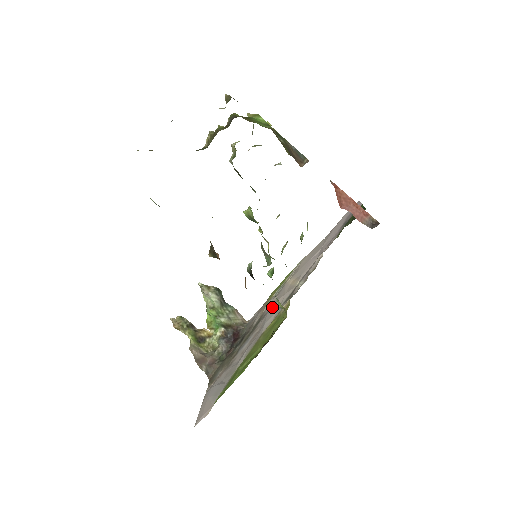
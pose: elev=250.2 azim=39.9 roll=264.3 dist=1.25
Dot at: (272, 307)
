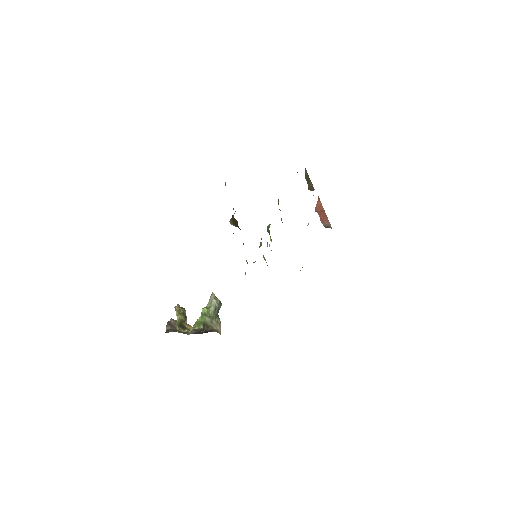
Dot at: occluded
